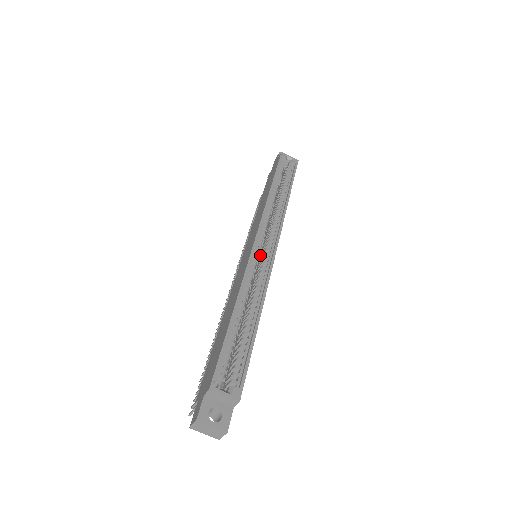
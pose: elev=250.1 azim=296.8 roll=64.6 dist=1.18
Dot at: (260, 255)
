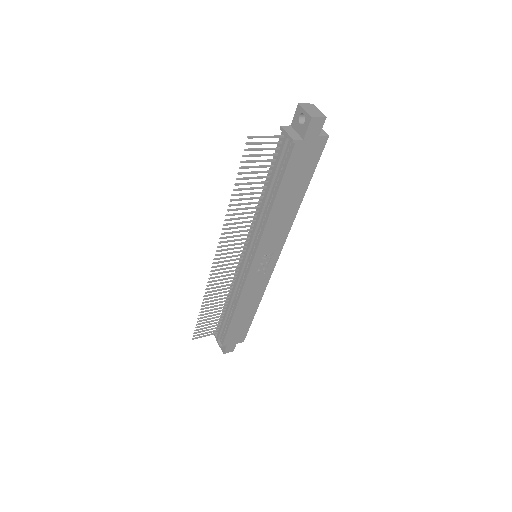
Dot at: occluded
